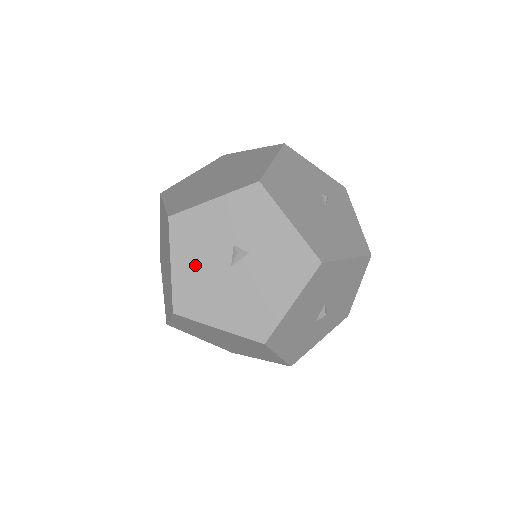
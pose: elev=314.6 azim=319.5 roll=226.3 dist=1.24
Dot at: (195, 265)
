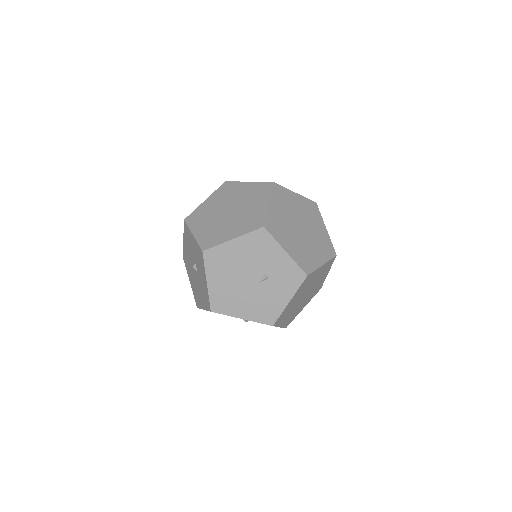
Dot at: (188, 250)
